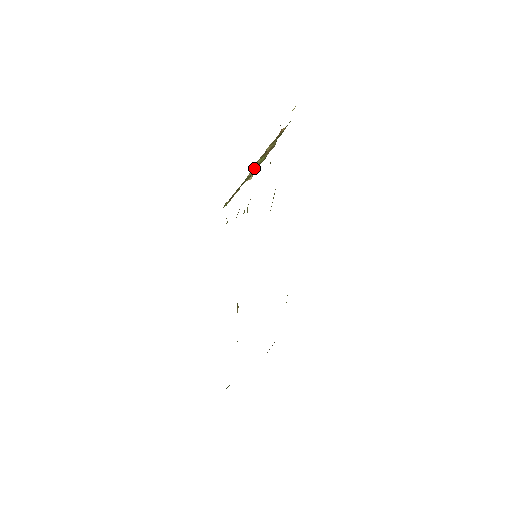
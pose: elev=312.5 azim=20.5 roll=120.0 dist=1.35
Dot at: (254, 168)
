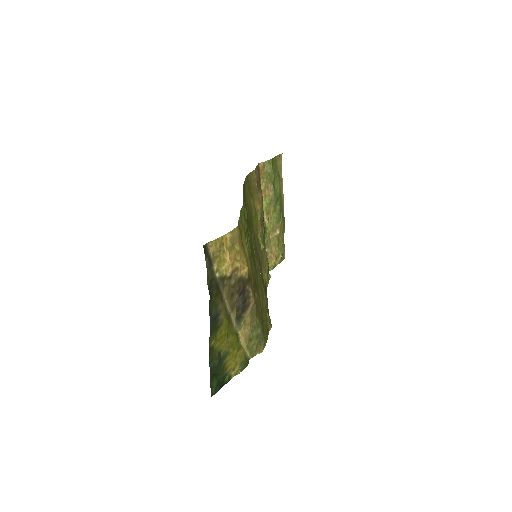
Dot at: (269, 216)
